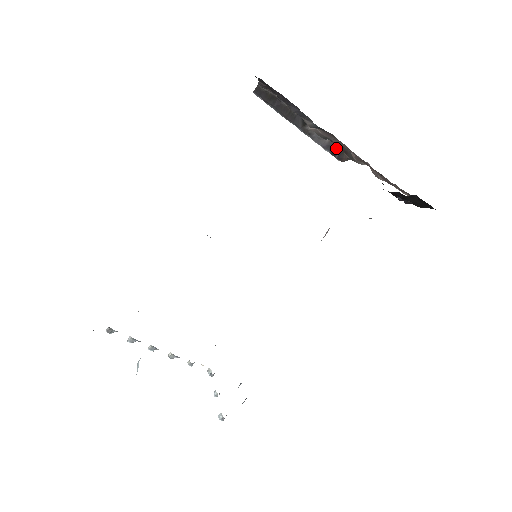
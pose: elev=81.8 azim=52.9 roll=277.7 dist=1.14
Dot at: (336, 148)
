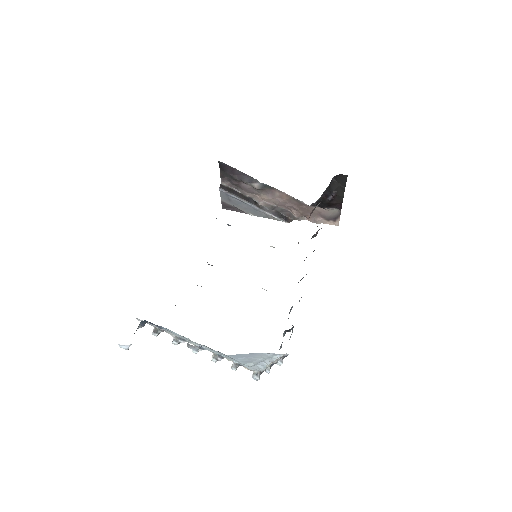
Dot at: (281, 215)
